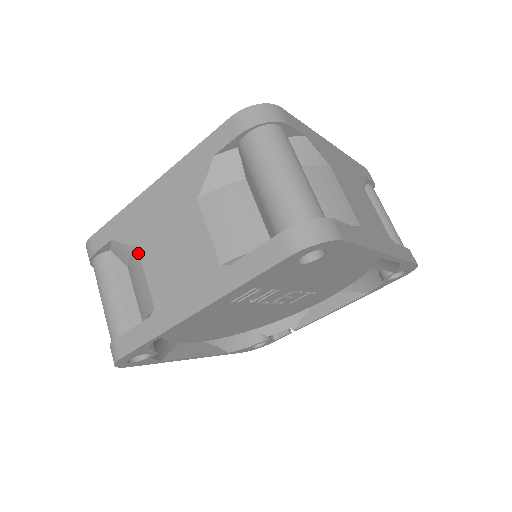
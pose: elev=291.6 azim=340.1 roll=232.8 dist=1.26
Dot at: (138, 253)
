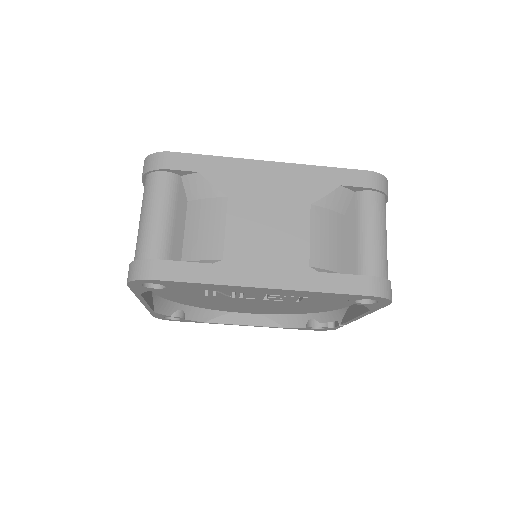
Dot at: occluded
